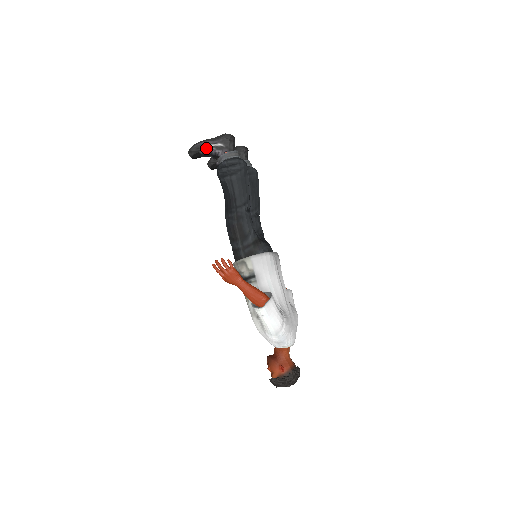
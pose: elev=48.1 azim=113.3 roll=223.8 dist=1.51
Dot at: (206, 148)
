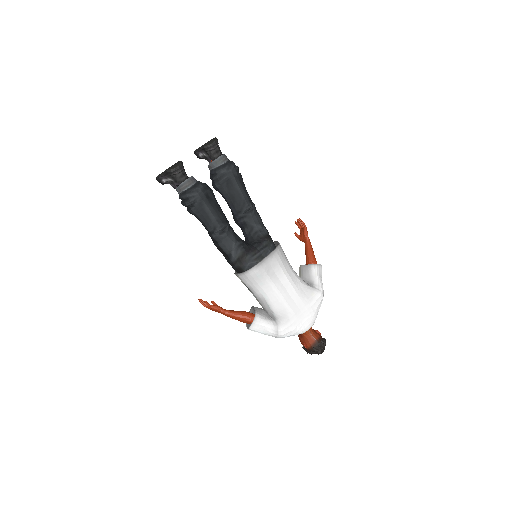
Dot at: (164, 182)
